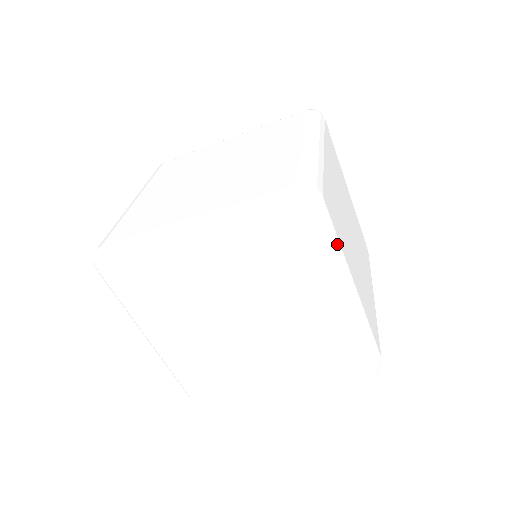
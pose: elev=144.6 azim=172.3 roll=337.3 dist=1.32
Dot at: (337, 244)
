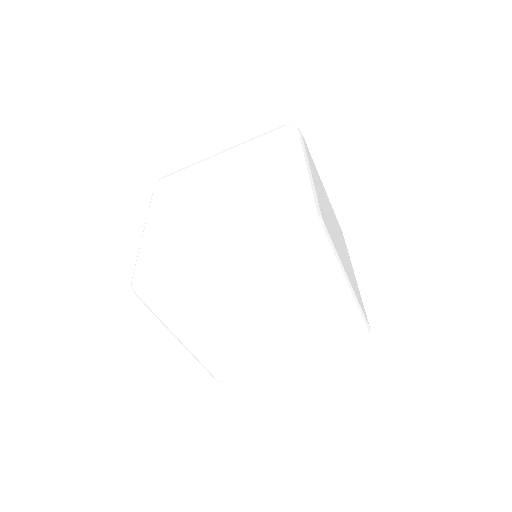
Dot at: (335, 253)
